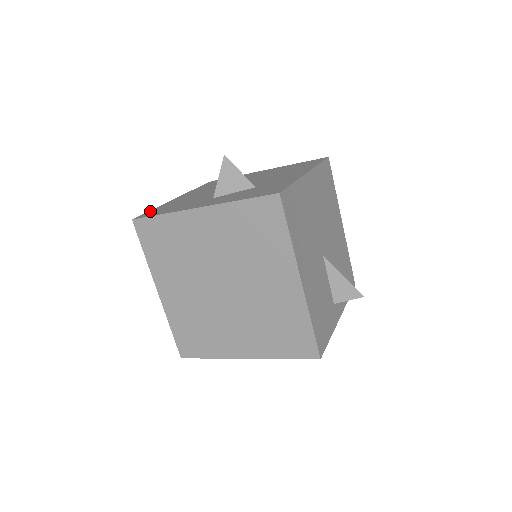
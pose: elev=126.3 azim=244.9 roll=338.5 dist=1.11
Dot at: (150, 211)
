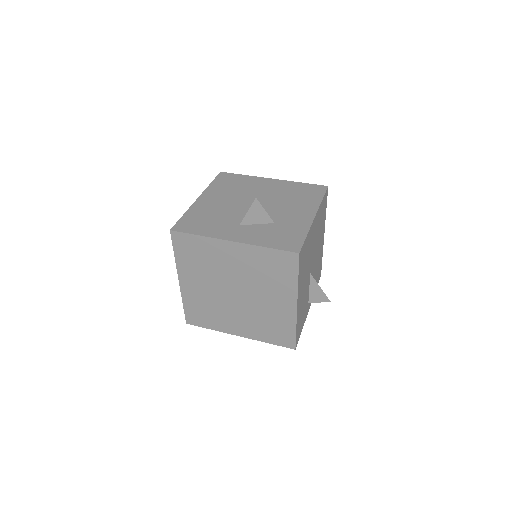
Dot at: (182, 219)
